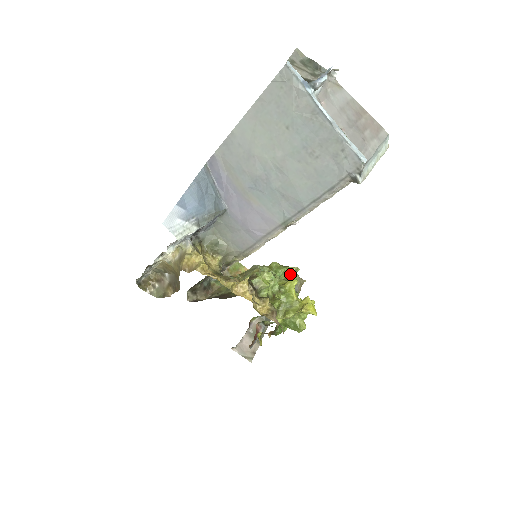
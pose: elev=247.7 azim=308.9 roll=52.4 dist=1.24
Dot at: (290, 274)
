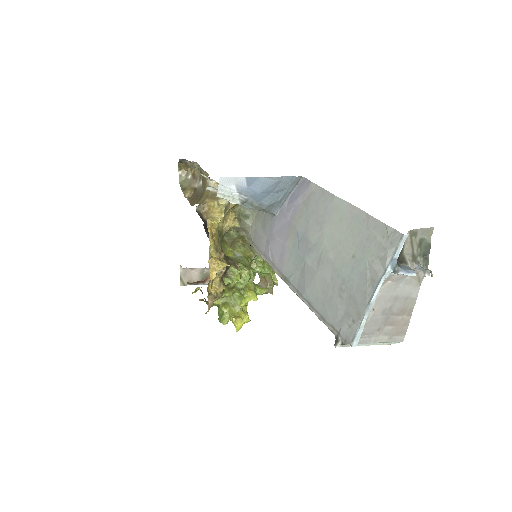
Dot at: (270, 279)
